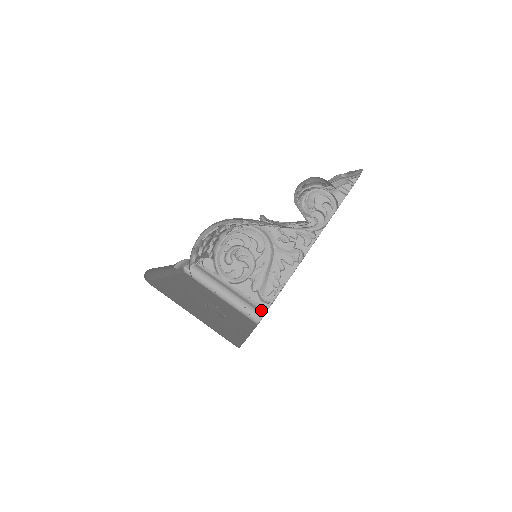
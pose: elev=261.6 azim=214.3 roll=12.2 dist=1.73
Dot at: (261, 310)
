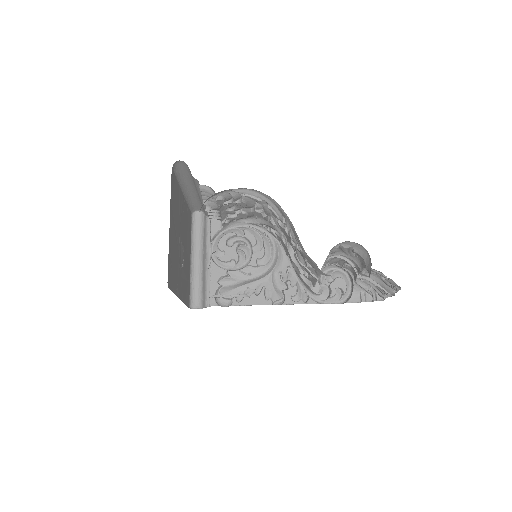
Dot at: (205, 301)
